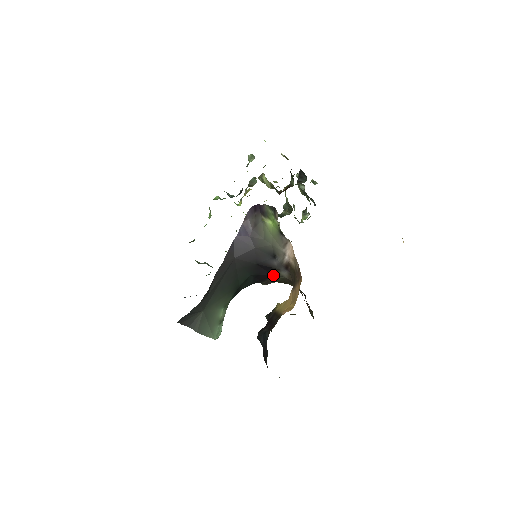
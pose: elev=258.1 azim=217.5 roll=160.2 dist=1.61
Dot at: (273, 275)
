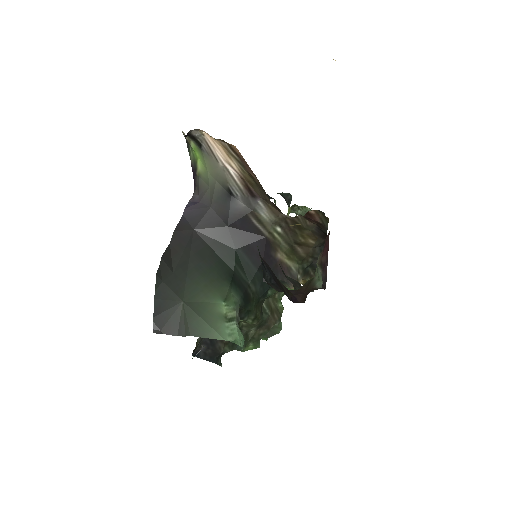
Dot at: (266, 236)
